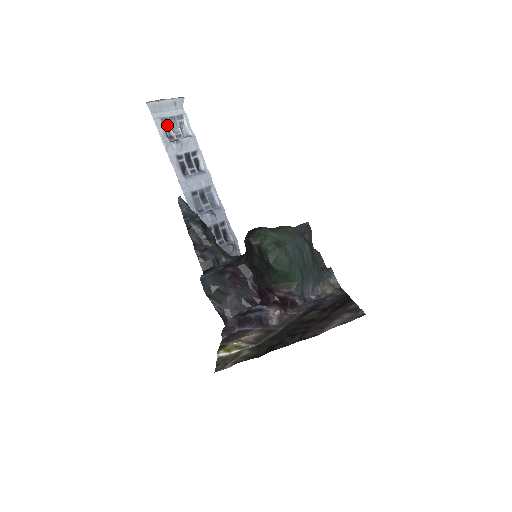
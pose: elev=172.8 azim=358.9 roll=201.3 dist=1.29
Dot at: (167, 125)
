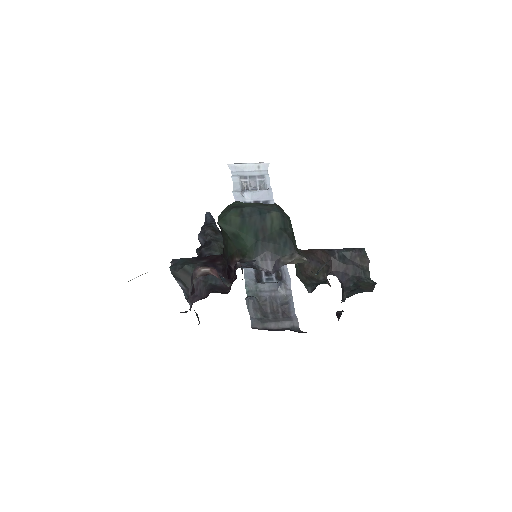
Dot at: (245, 182)
